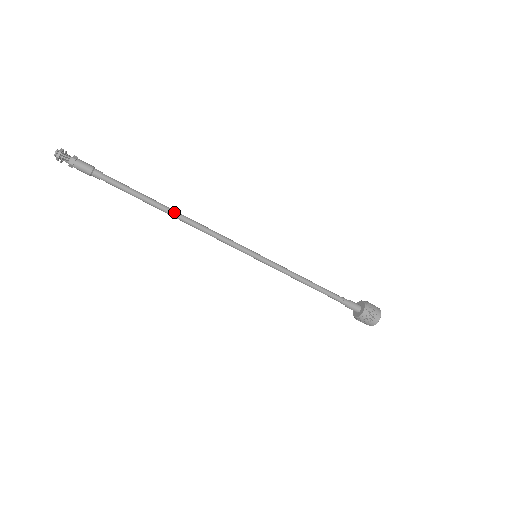
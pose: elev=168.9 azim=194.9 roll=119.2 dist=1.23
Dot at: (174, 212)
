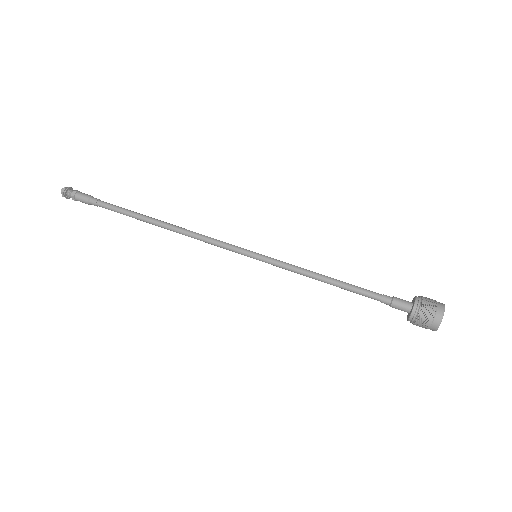
Dot at: (163, 222)
